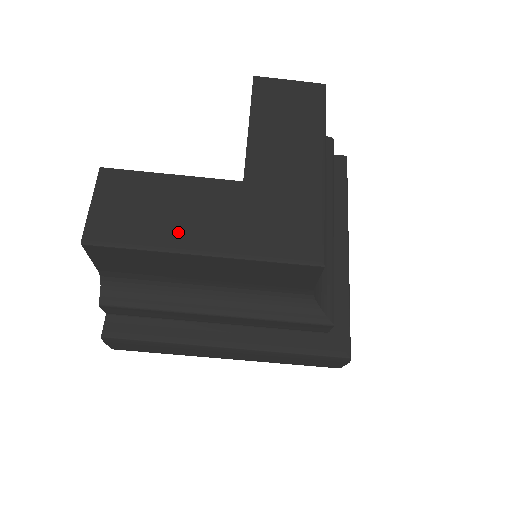
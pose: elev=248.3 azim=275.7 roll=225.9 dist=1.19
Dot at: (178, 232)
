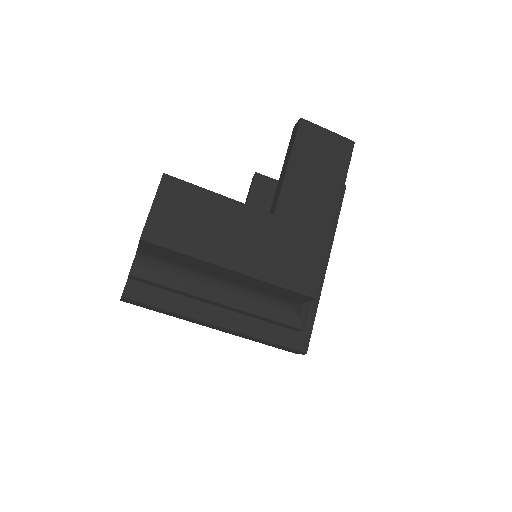
Dot at: (217, 247)
